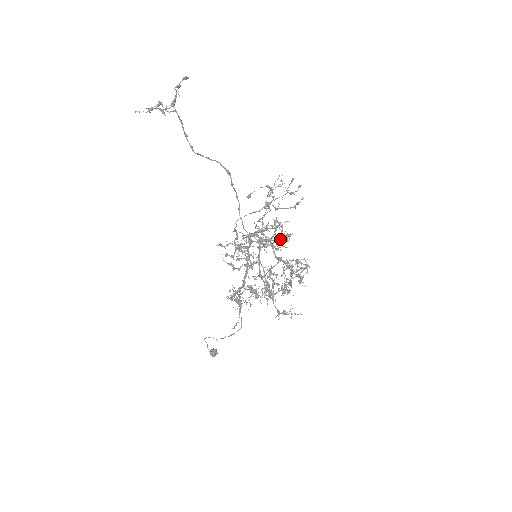
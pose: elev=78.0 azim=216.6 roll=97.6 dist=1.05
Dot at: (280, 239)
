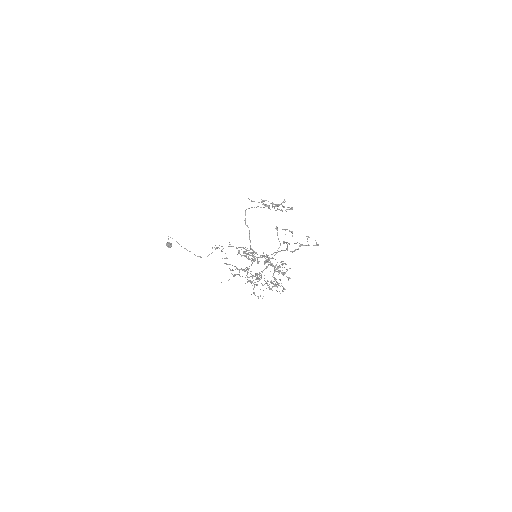
Dot at: occluded
